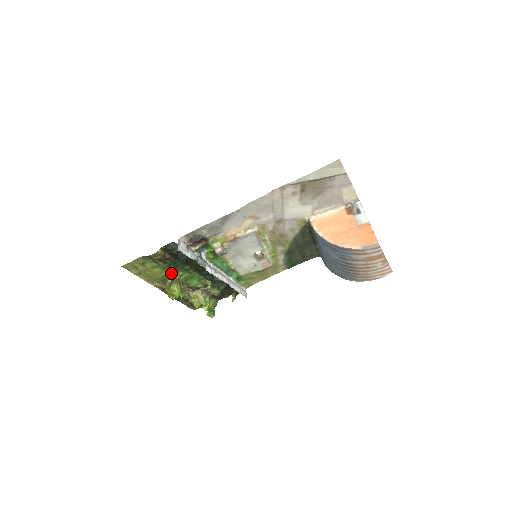
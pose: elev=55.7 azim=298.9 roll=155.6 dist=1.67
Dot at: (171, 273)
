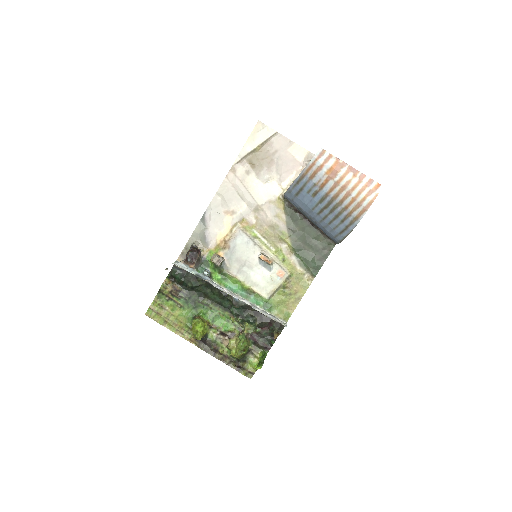
Dot at: (193, 313)
